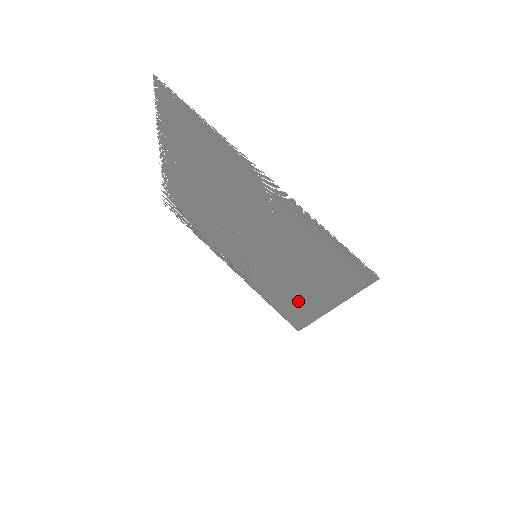
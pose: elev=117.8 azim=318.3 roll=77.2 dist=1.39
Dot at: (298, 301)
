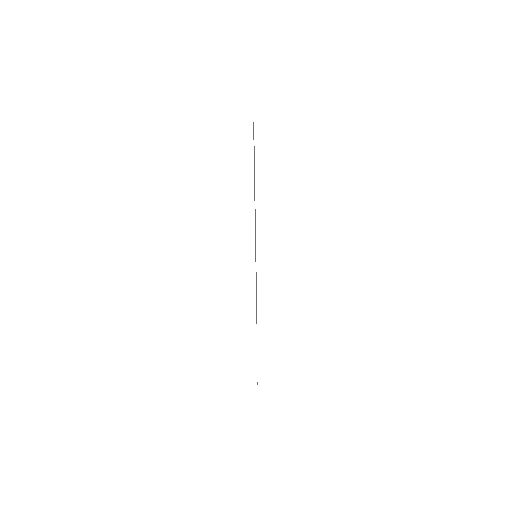
Dot at: occluded
